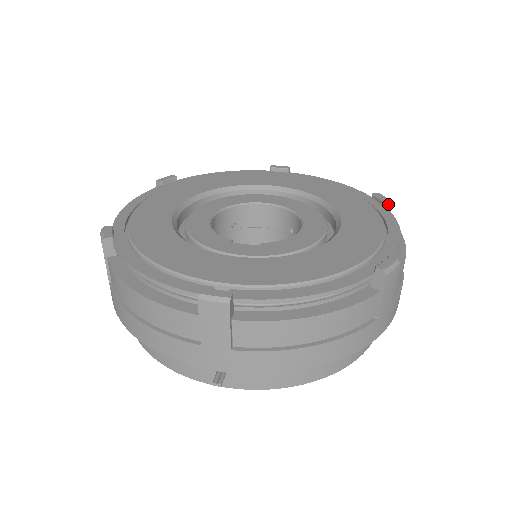
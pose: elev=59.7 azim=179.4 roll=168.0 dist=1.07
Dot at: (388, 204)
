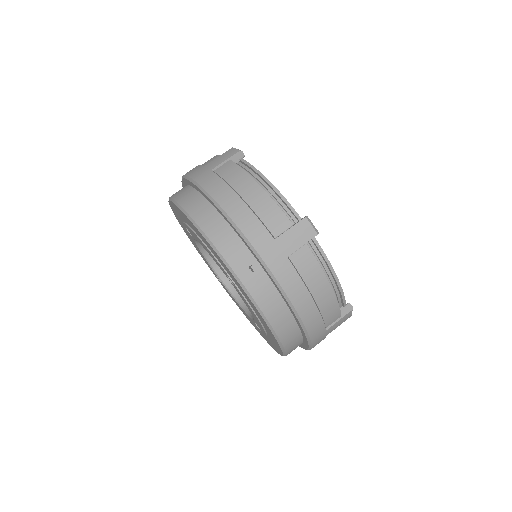
Dot at: occluded
